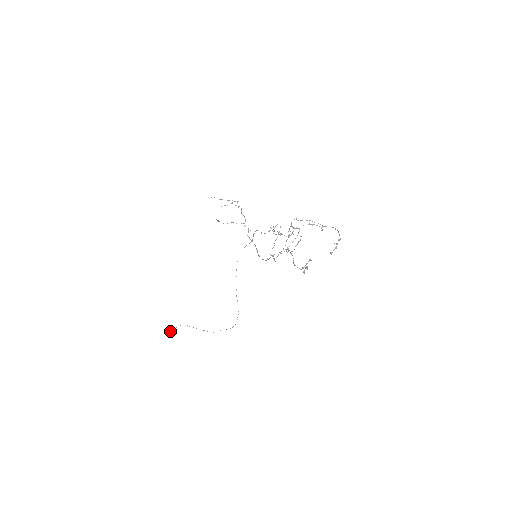
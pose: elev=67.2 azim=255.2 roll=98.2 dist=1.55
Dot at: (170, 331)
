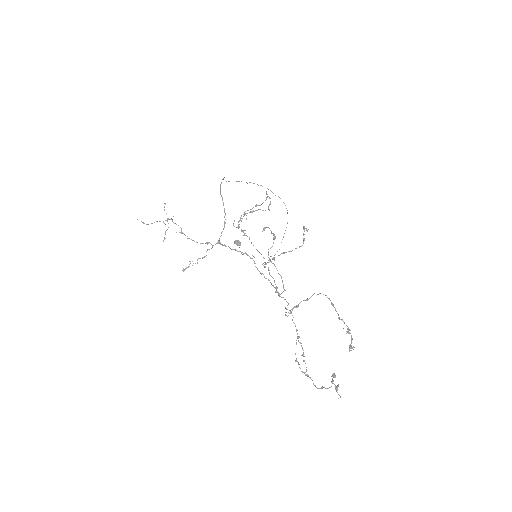
Dot at: occluded
